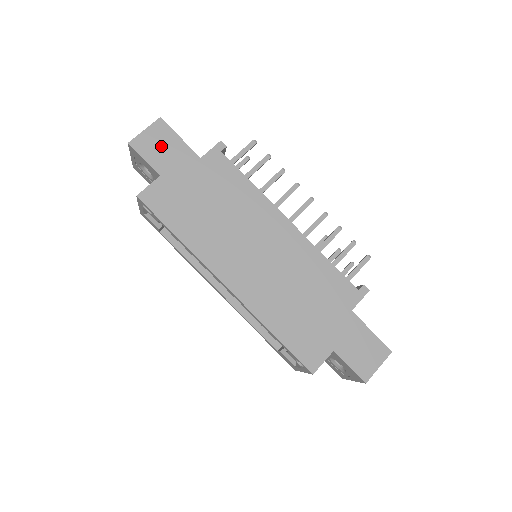
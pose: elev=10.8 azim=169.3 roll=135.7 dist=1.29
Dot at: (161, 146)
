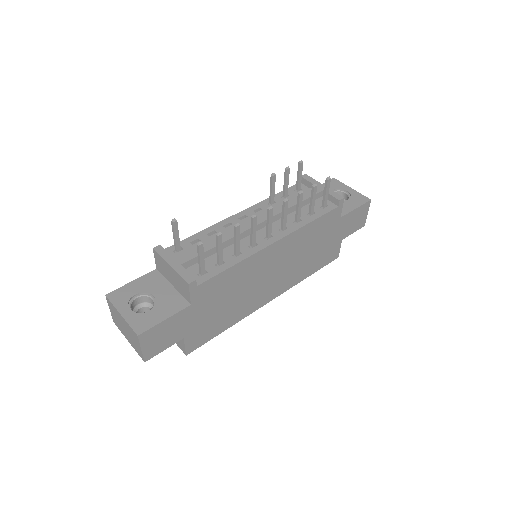
Dot at: (163, 336)
